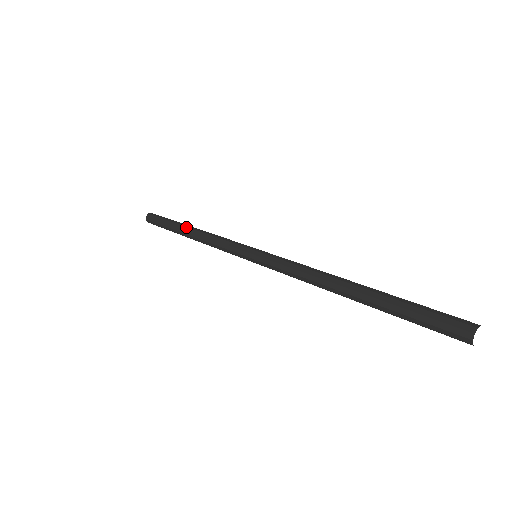
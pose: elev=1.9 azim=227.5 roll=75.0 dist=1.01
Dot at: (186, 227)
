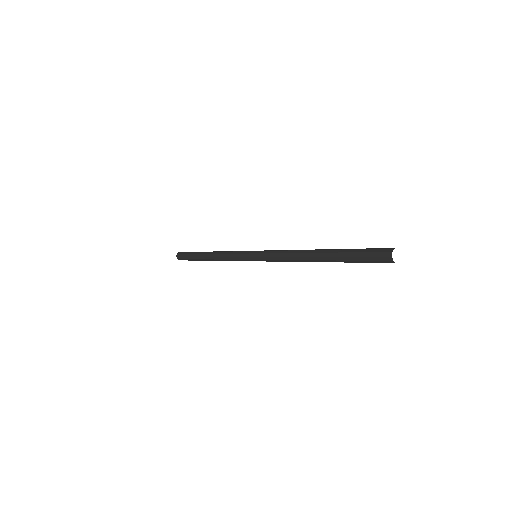
Dot at: (206, 252)
